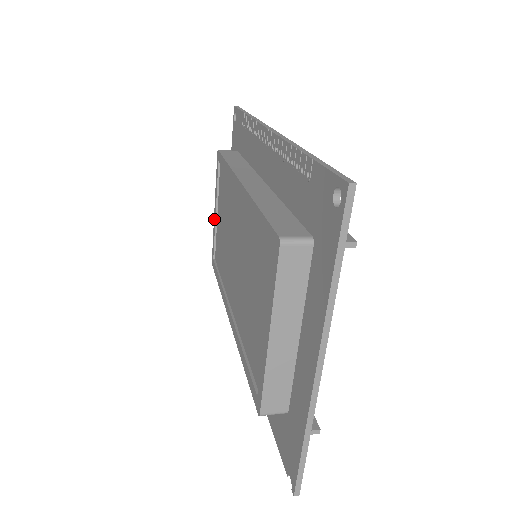
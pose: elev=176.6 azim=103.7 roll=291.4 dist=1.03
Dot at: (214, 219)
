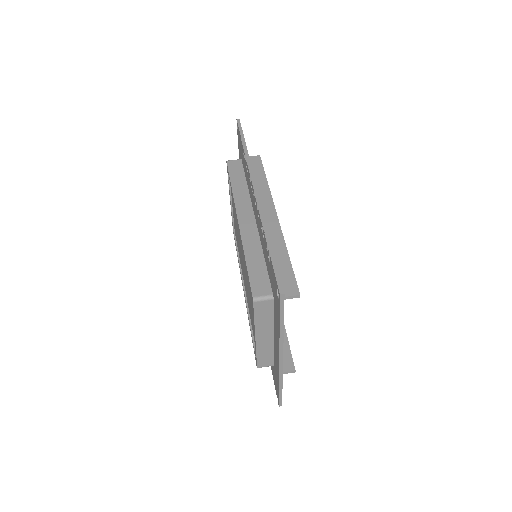
Dot at: occluded
